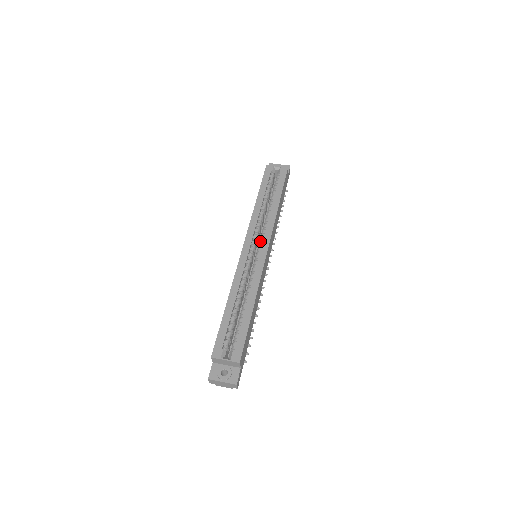
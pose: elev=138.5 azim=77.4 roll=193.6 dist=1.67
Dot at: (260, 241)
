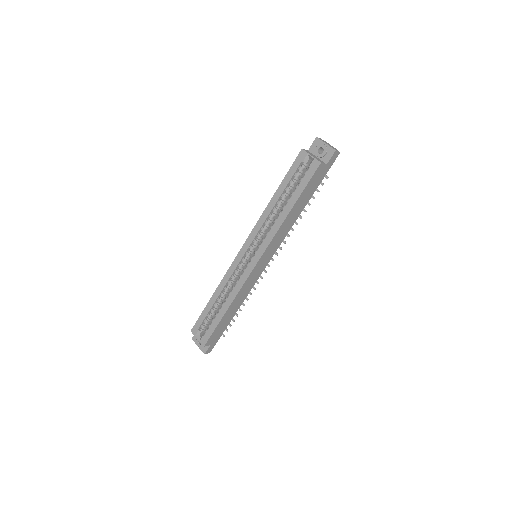
Dot at: (258, 248)
